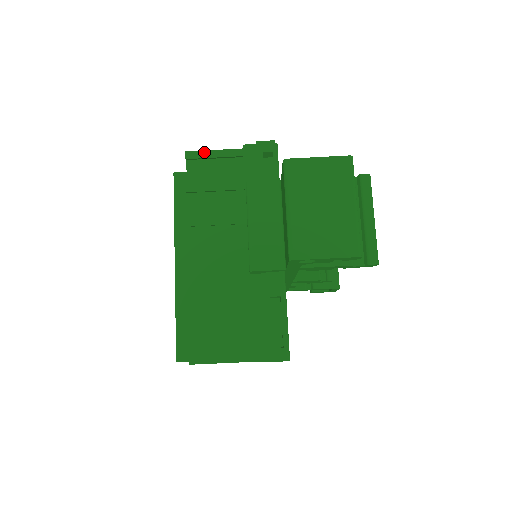
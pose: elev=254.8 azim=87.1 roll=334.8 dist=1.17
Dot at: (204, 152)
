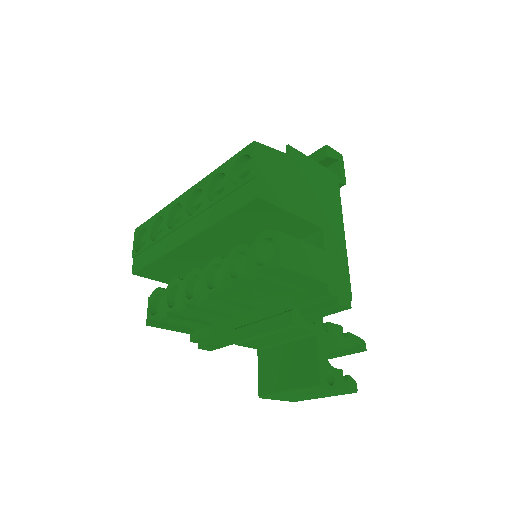
Dot at: (295, 273)
